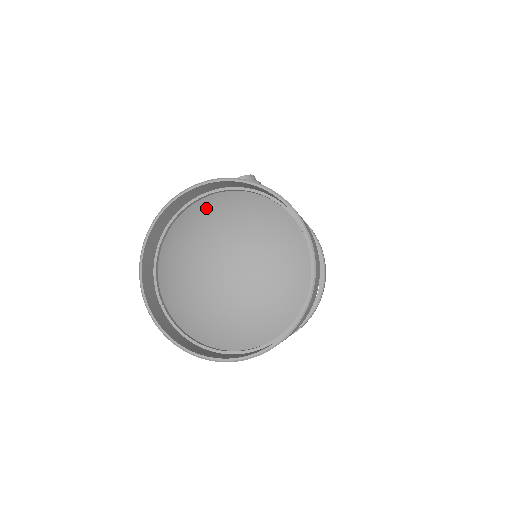
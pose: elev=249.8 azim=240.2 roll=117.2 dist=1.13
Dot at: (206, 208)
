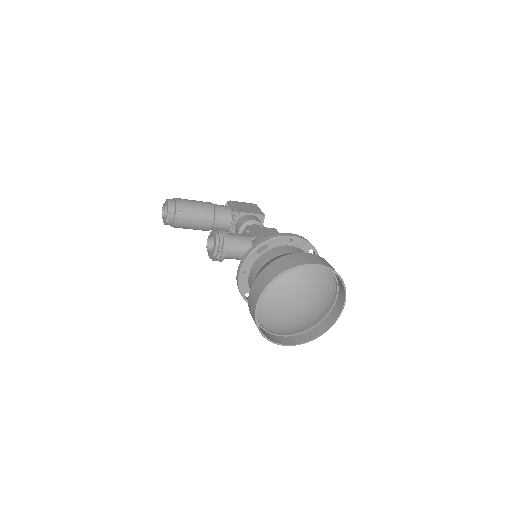
Dot at: (265, 296)
